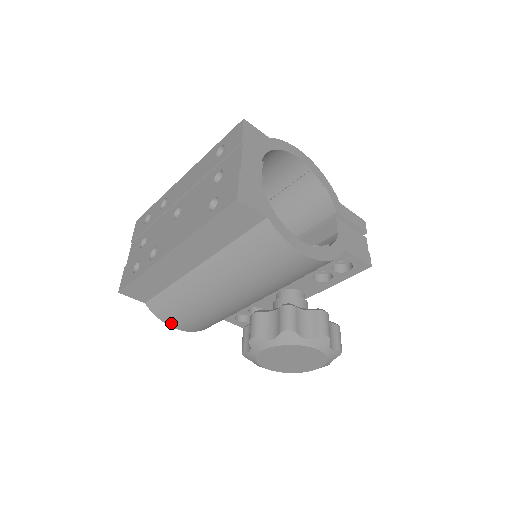
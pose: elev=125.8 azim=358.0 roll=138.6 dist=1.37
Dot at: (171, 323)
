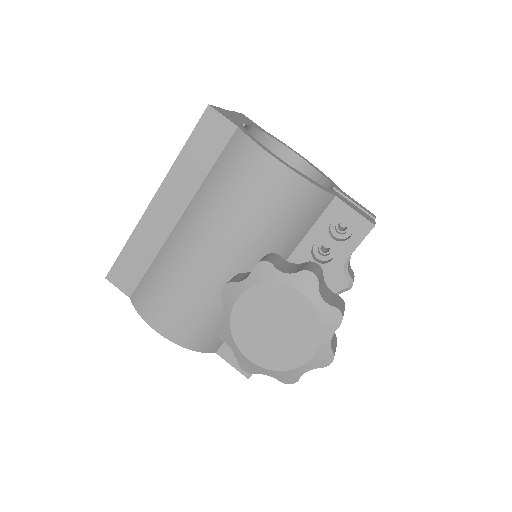
Dot at: (151, 319)
